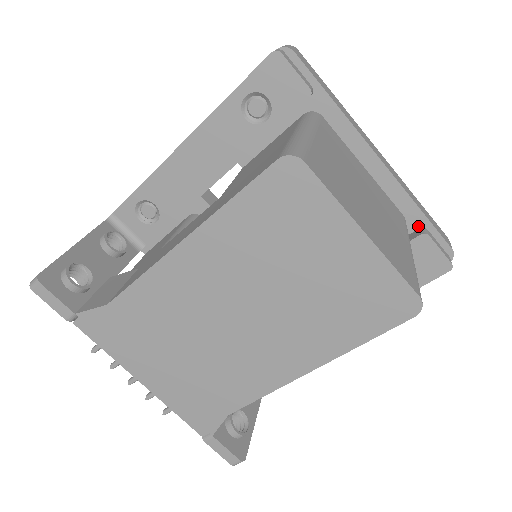
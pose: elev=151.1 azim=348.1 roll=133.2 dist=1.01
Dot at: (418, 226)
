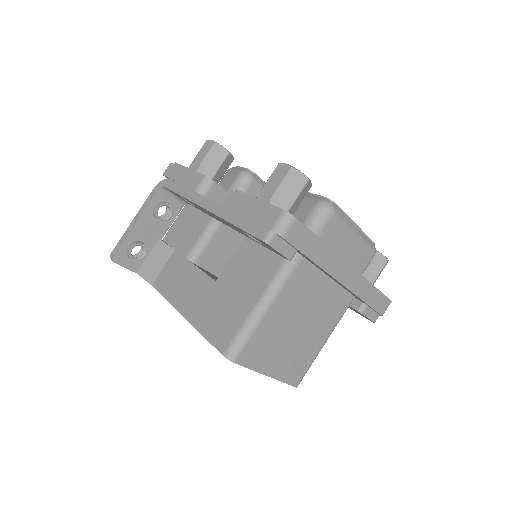
Dot at: (362, 302)
